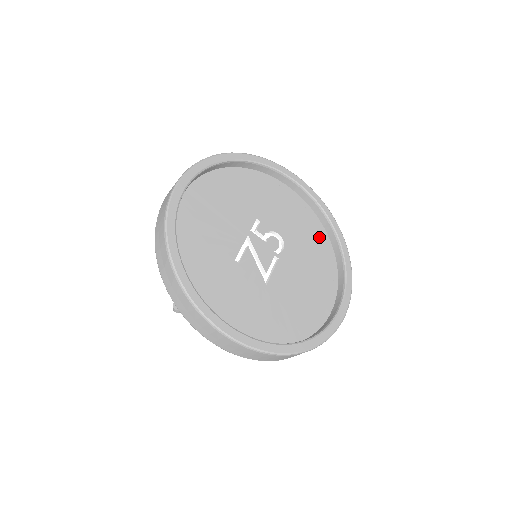
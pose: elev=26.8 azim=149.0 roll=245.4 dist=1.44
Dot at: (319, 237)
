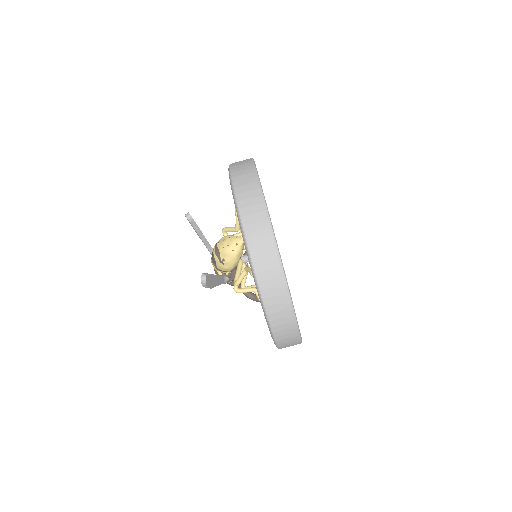
Dot at: occluded
